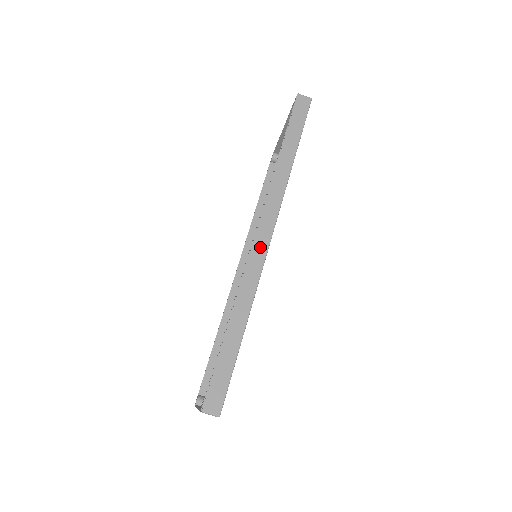
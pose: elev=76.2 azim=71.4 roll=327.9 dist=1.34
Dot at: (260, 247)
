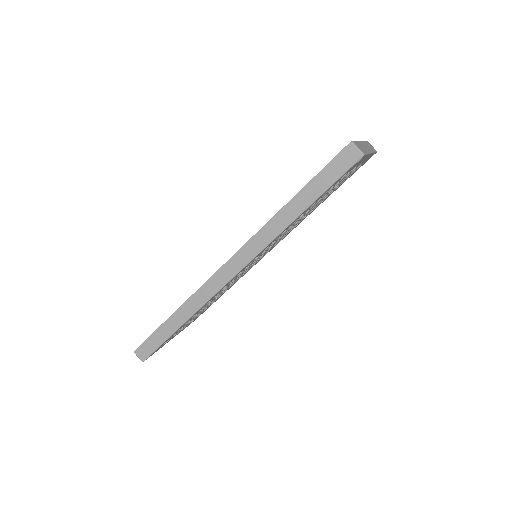
Dot at: (223, 277)
